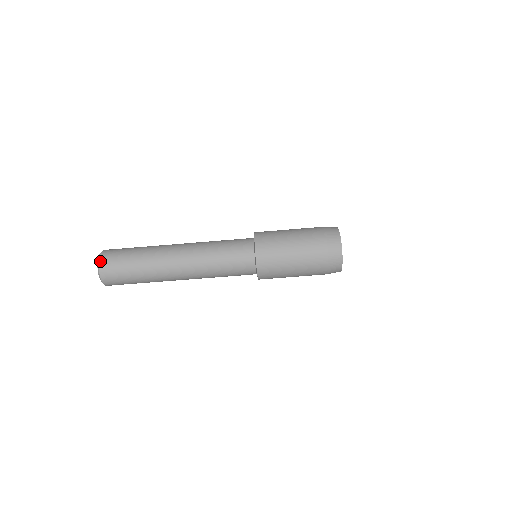
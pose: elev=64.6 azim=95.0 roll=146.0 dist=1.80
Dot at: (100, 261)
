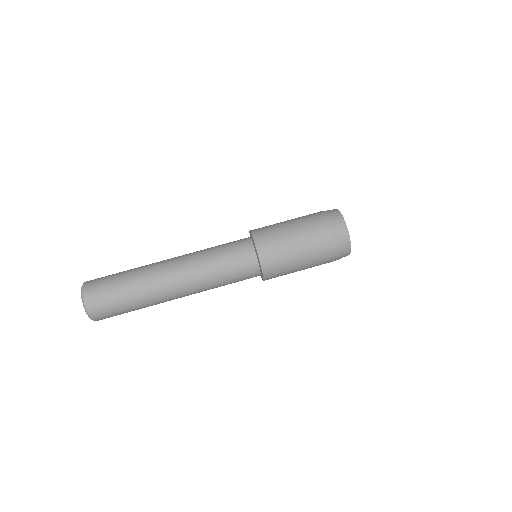
Dot at: (84, 295)
